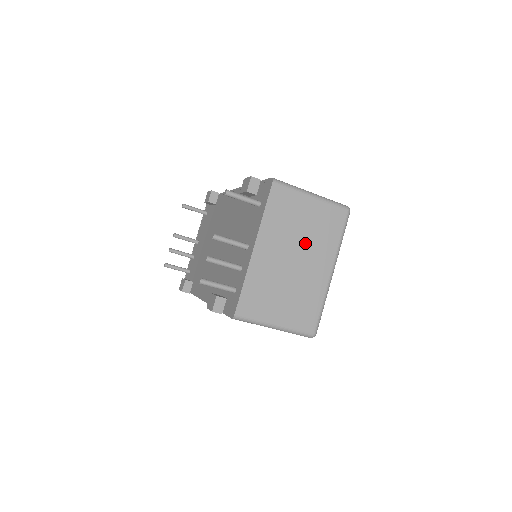
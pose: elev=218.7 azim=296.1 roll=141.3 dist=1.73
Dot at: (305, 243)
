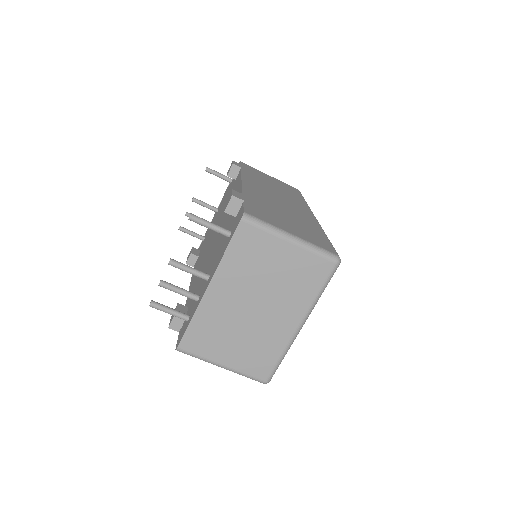
Dot at: (272, 291)
